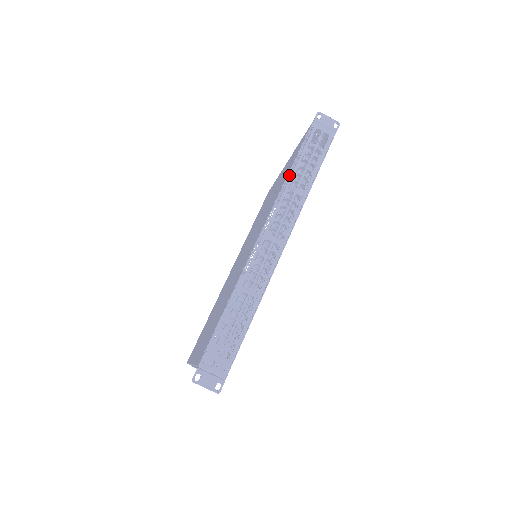
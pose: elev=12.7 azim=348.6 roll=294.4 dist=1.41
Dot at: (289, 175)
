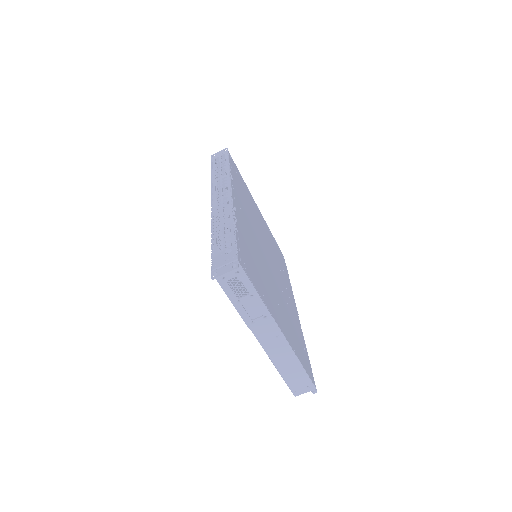
Dot at: (212, 178)
